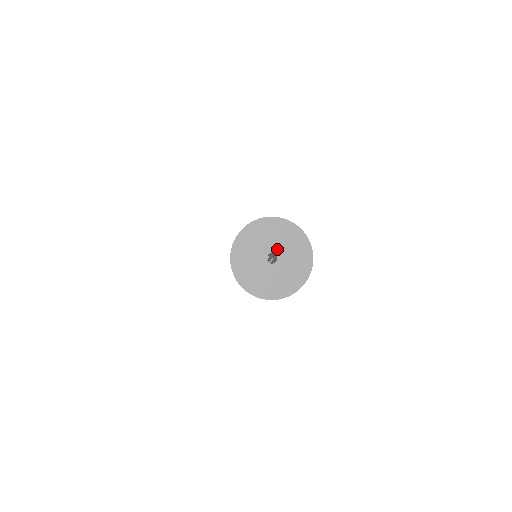
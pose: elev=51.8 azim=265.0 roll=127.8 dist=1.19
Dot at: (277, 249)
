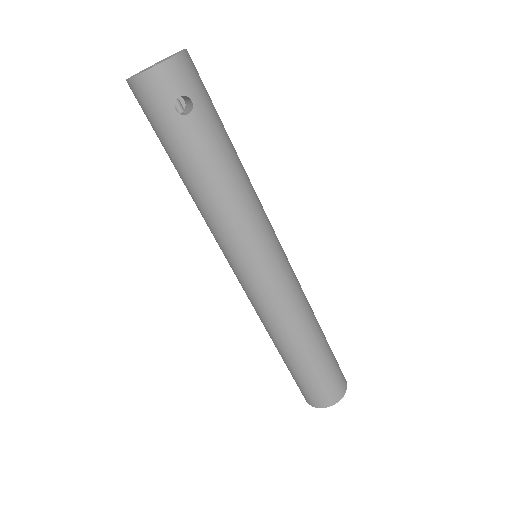
Dot at: occluded
